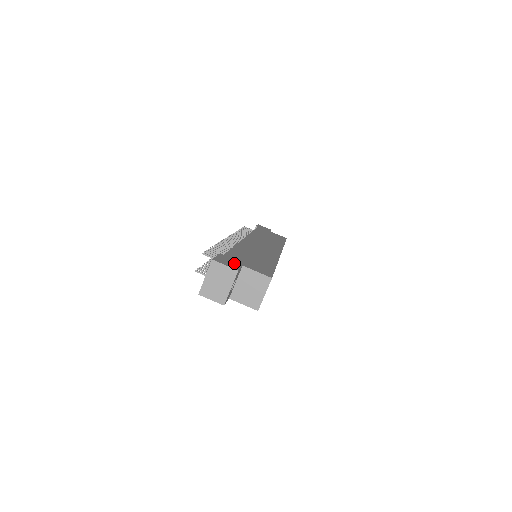
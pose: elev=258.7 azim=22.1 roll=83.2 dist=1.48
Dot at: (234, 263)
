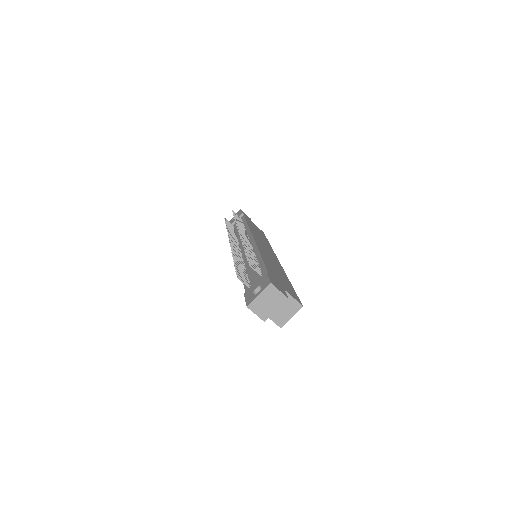
Dot at: (280, 286)
